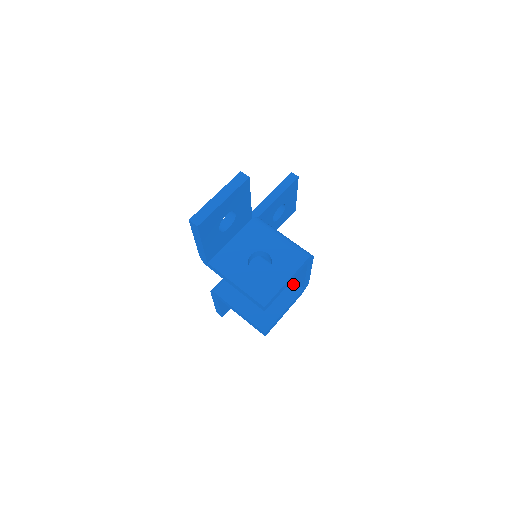
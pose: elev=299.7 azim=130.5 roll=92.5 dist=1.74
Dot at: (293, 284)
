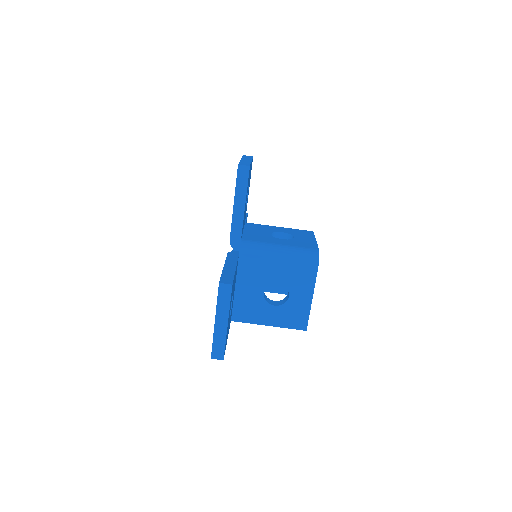
Dot at: occluded
